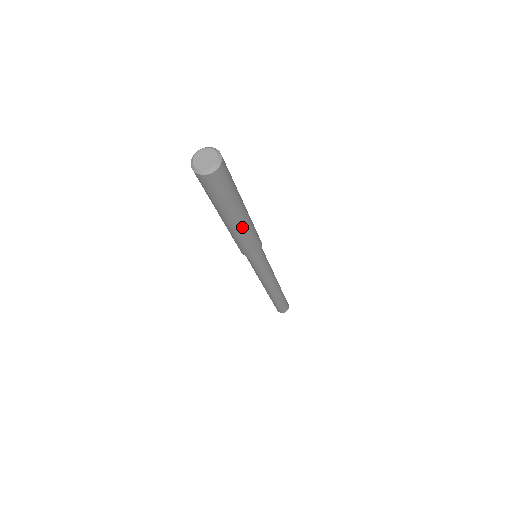
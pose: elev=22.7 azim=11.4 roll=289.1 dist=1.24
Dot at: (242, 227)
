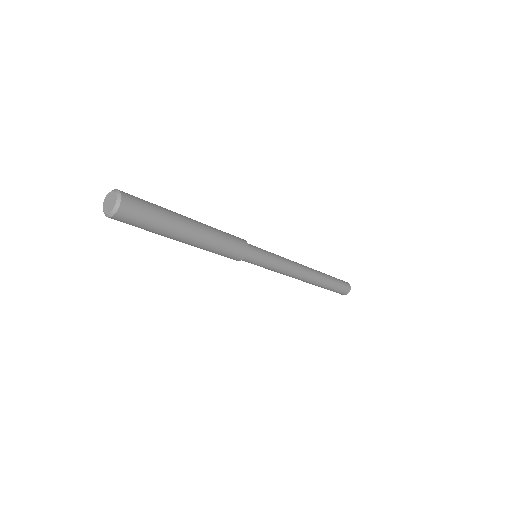
Dot at: (201, 239)
